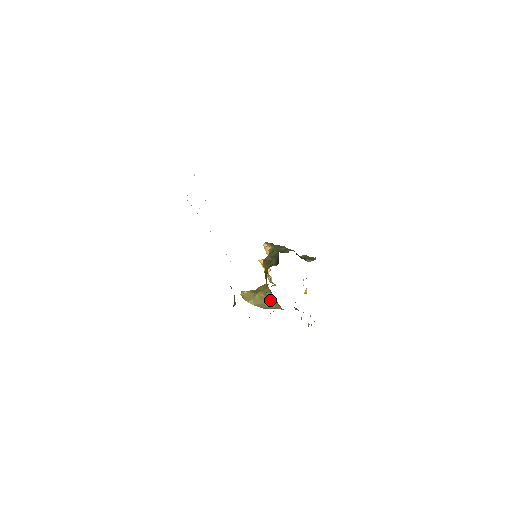
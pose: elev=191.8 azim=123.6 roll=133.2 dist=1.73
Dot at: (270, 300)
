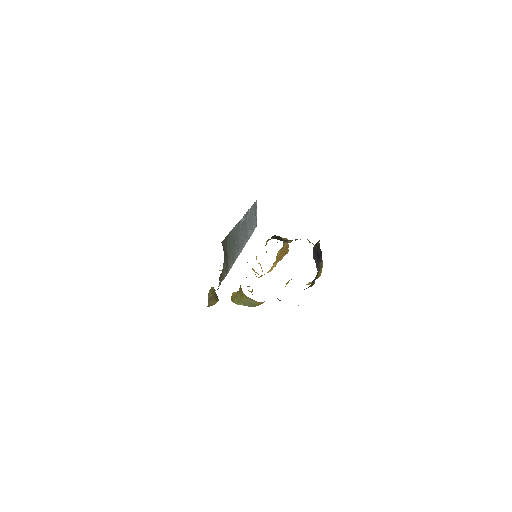
Dot at: (242, 293)
